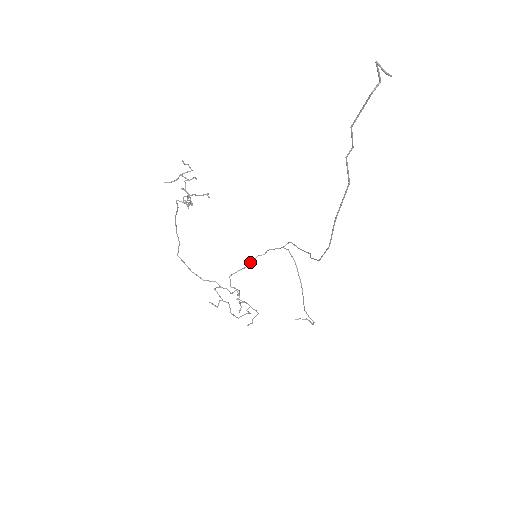
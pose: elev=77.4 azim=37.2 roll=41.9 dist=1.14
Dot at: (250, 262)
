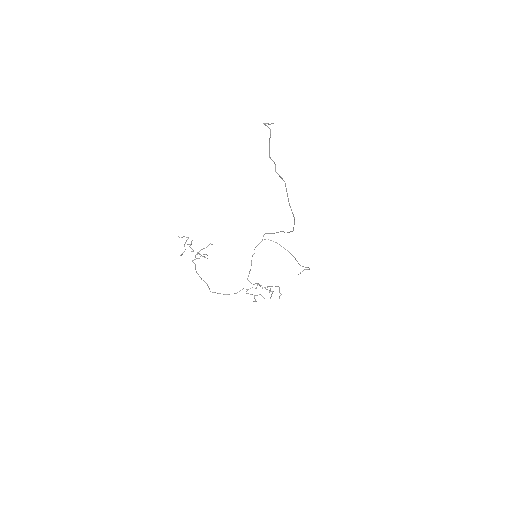
Dot at: (251, 263)
